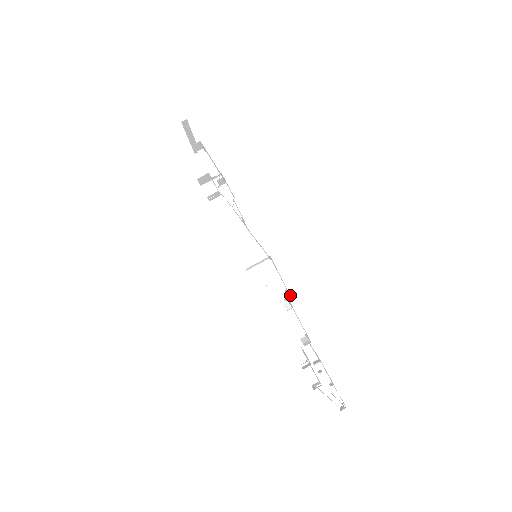
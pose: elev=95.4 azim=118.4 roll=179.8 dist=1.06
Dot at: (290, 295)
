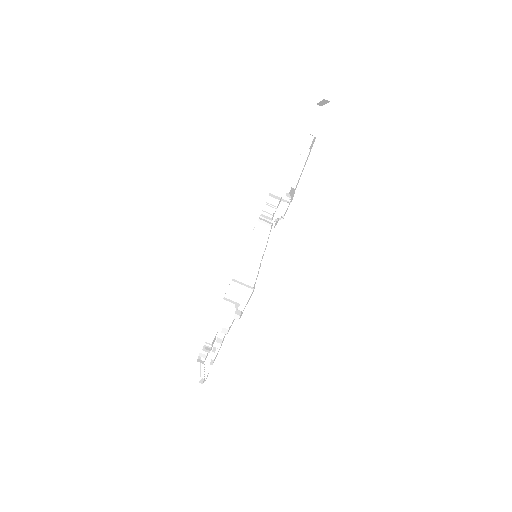
Dot at: occluded
